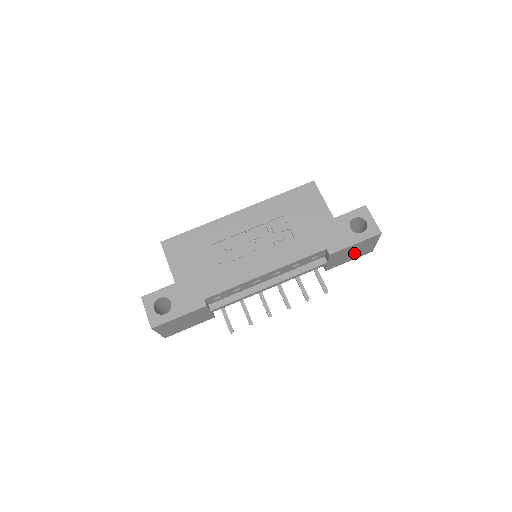
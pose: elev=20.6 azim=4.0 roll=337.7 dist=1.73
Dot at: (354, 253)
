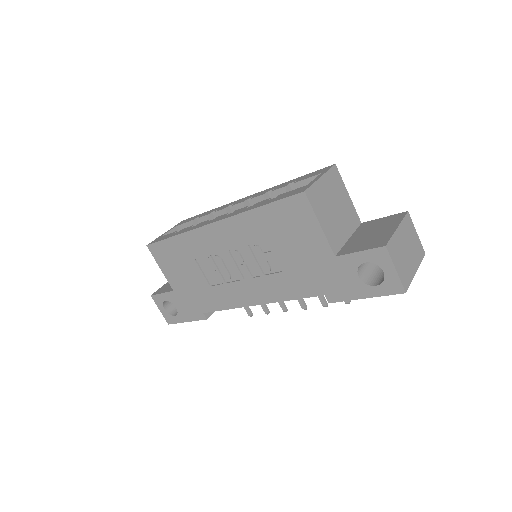
Dot at: occluded
